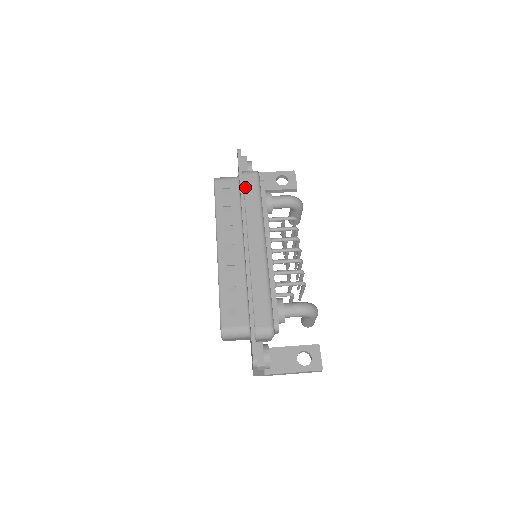
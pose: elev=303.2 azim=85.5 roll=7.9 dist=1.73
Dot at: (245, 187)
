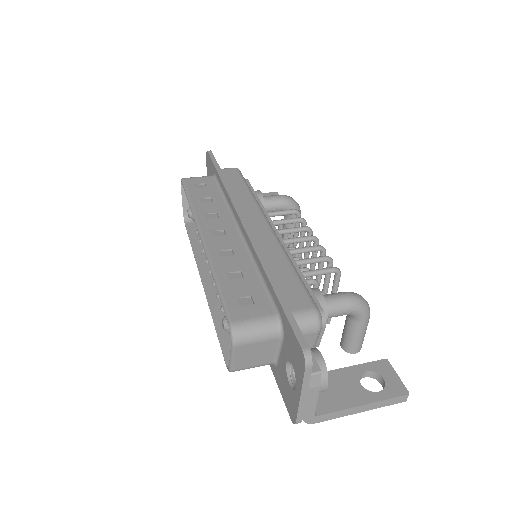
Dot at: (225, 178)
